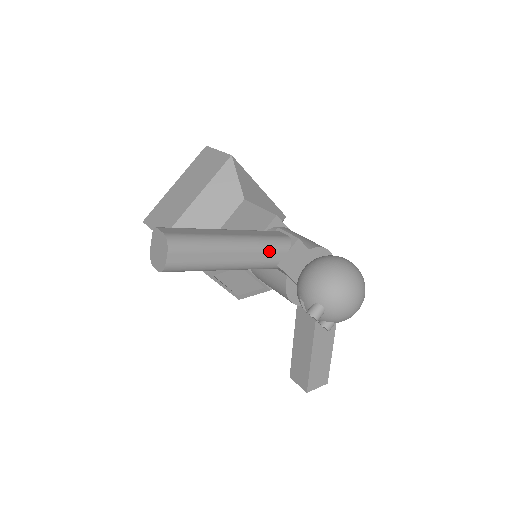
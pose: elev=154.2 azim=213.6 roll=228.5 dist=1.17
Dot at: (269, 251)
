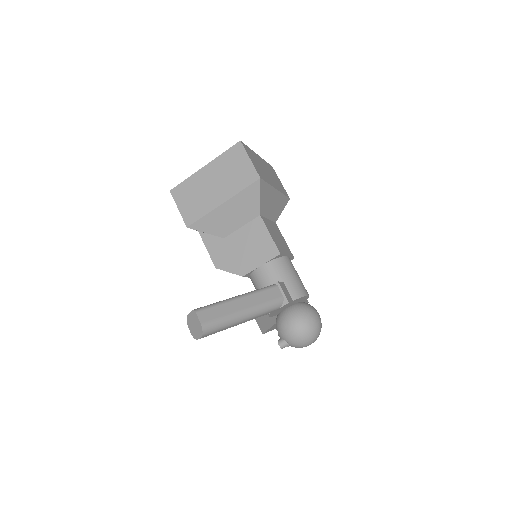
Dot at: (266, 313)
